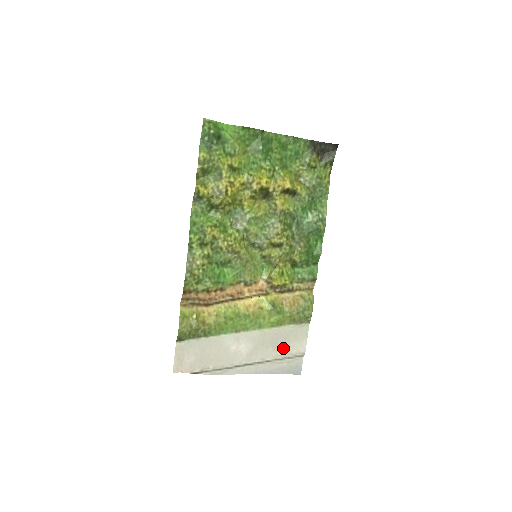
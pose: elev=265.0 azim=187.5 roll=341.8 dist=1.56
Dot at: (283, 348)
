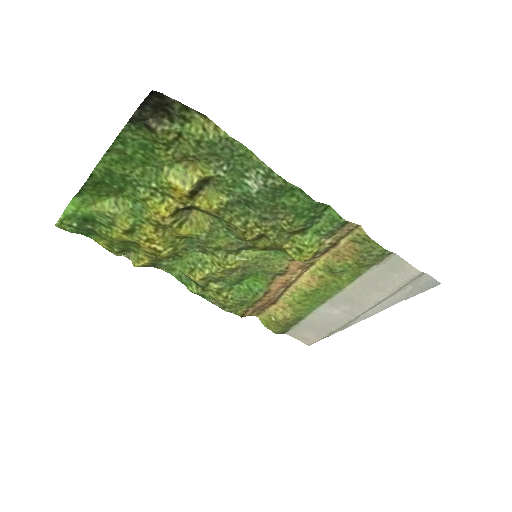
Dot at: (388, 284)
